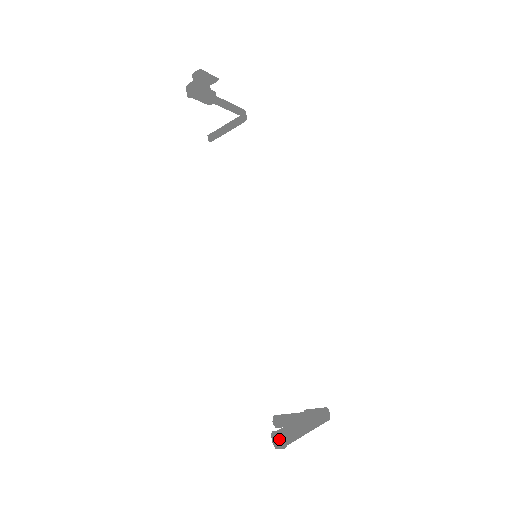
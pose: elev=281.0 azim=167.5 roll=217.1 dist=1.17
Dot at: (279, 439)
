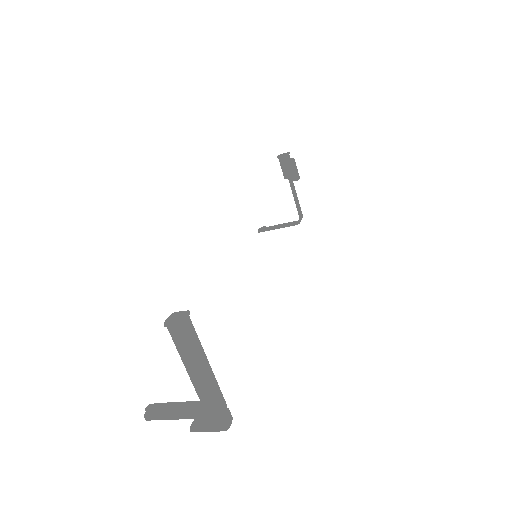
Dot at: (173, 331)
